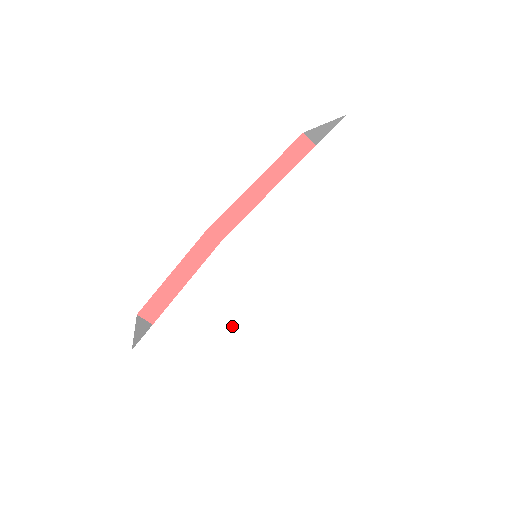
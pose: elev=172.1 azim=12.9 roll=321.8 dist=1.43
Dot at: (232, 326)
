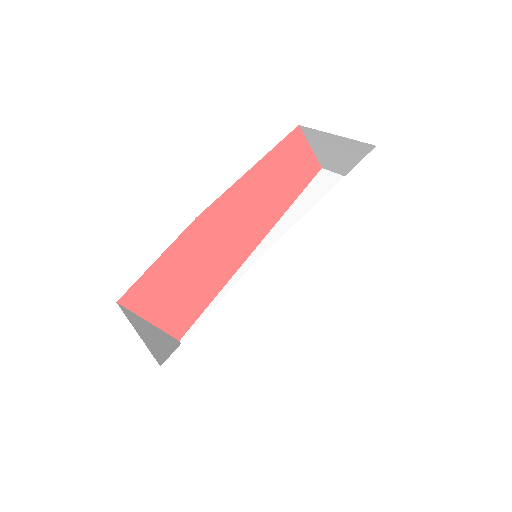
Dot at: (249, 335)
